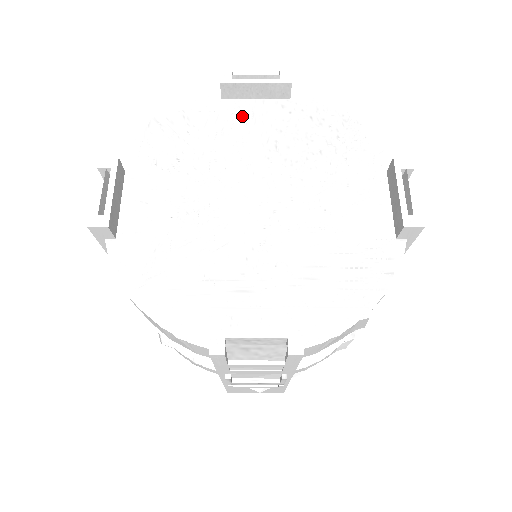
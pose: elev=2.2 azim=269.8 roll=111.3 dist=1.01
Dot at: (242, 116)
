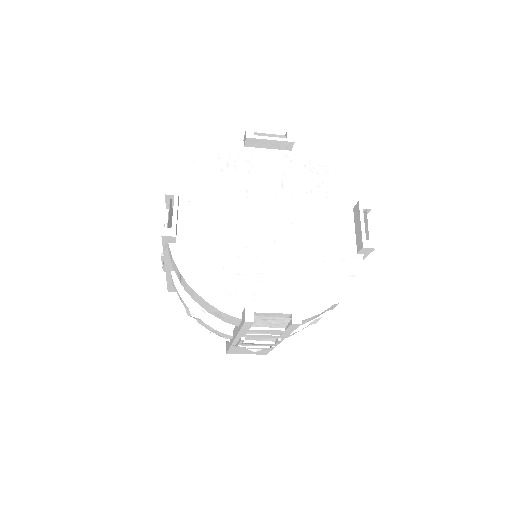
Dot at: (259, 161)
